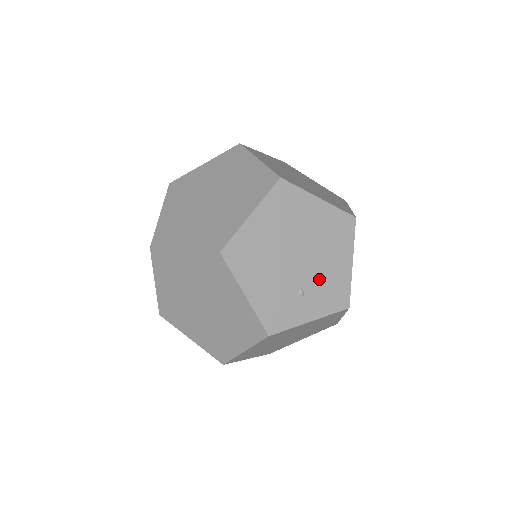
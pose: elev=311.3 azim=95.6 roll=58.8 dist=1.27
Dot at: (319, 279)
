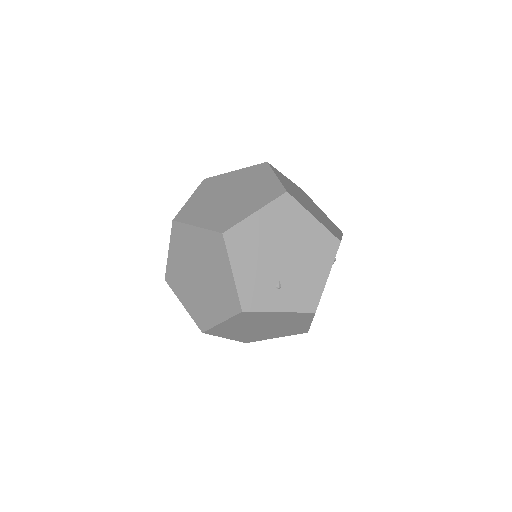
Dot at: (296, 280)
